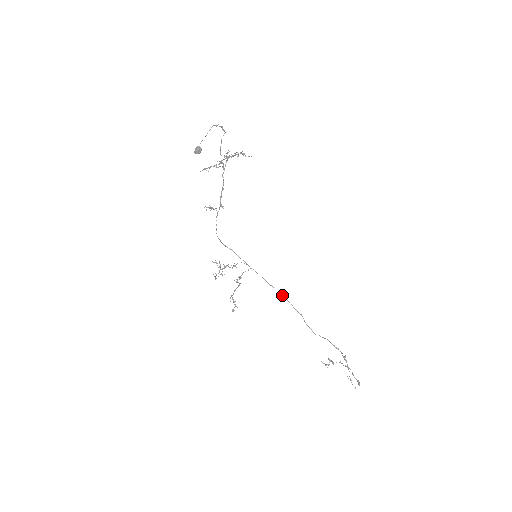
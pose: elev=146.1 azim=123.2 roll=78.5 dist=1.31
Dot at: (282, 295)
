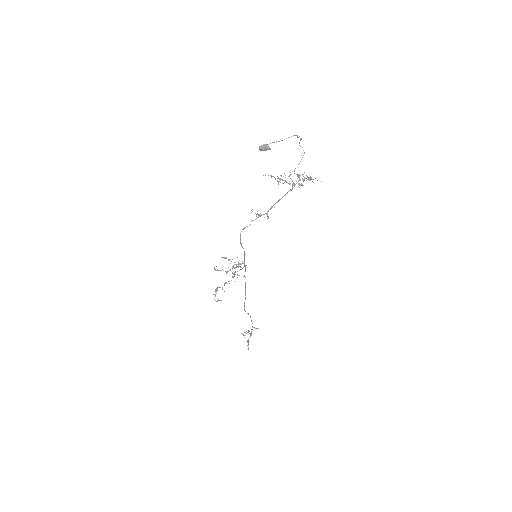
Dot at: occluded
